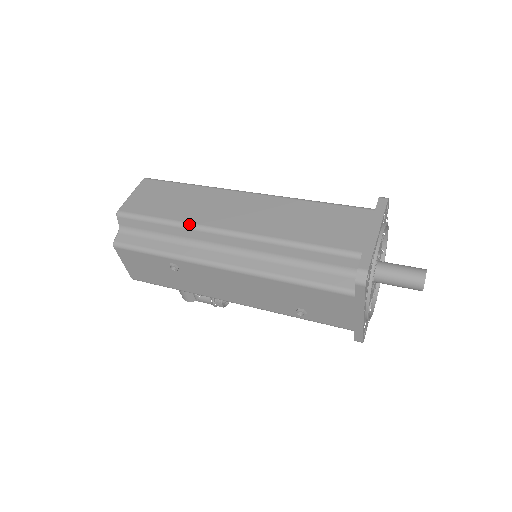
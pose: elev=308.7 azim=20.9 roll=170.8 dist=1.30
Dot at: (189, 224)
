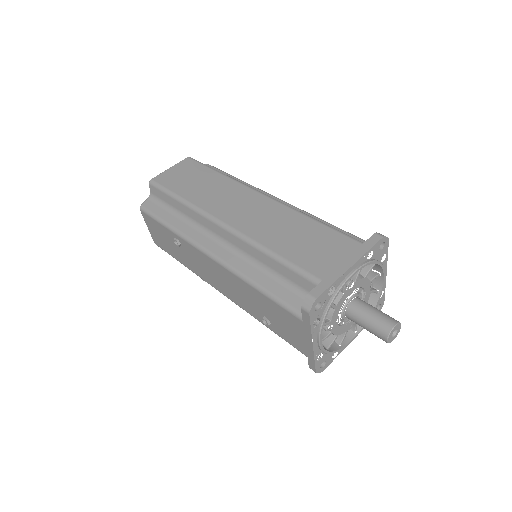
Dot at: (196, 207)
